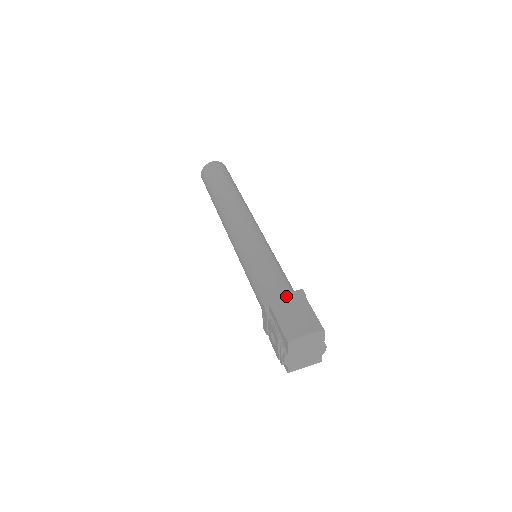
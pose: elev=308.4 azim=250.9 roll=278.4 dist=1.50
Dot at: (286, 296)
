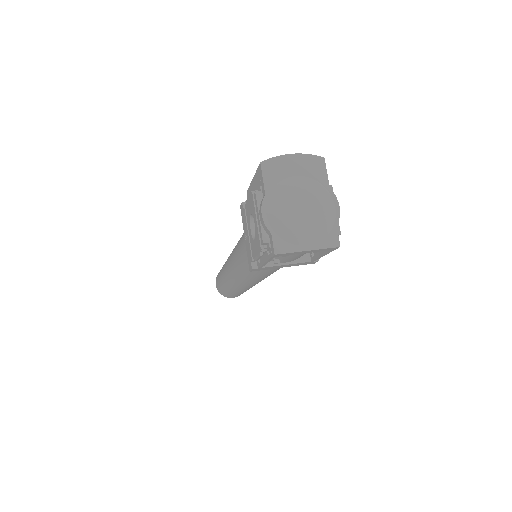
Dot at: occluded
